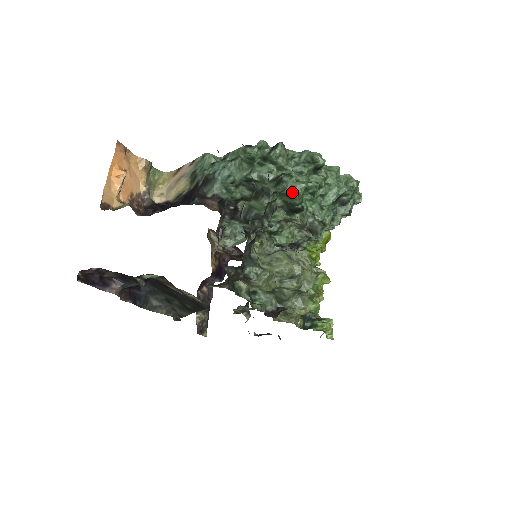
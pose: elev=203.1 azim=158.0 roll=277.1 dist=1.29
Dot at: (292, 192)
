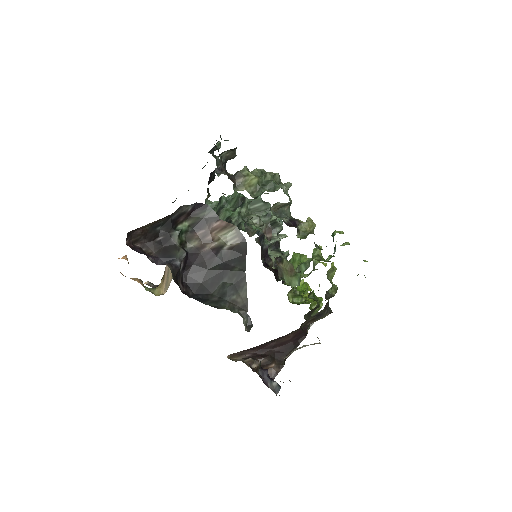
Dot at: (231, 197)
